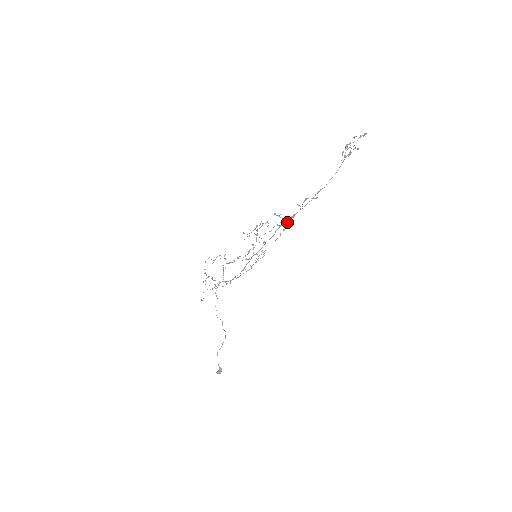
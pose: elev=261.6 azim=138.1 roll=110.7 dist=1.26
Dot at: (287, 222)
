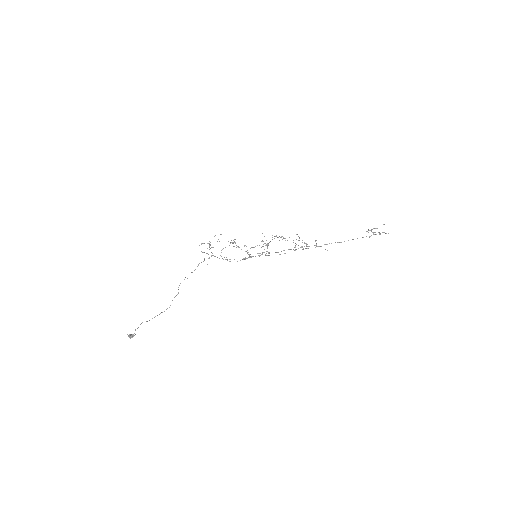
Dot at: occluded
